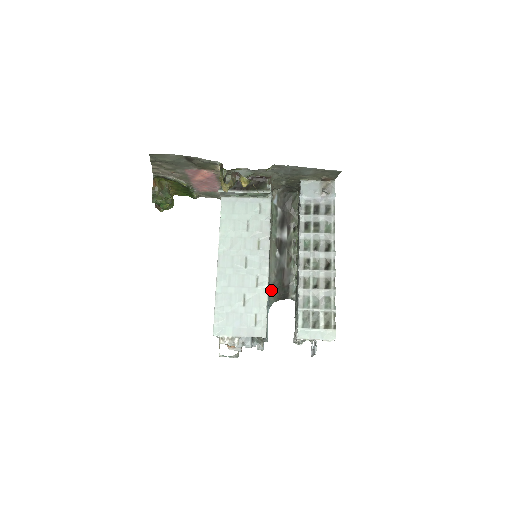
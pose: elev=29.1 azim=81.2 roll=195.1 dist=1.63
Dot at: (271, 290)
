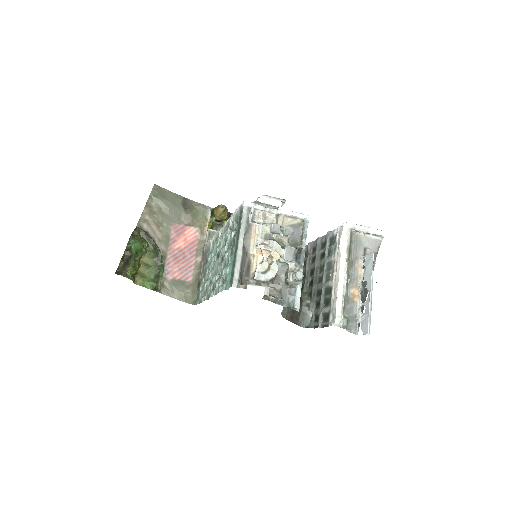
Dot at: occluded
